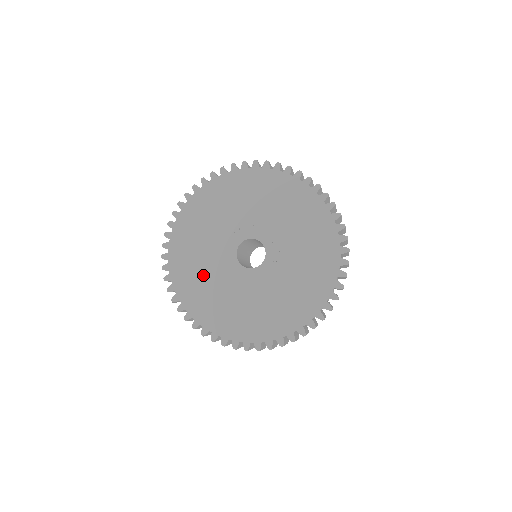
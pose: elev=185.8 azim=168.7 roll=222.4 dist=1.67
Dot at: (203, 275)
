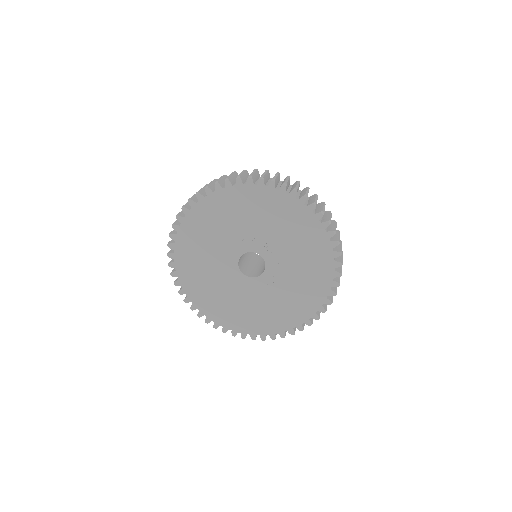
Dot at: (203, 260)
